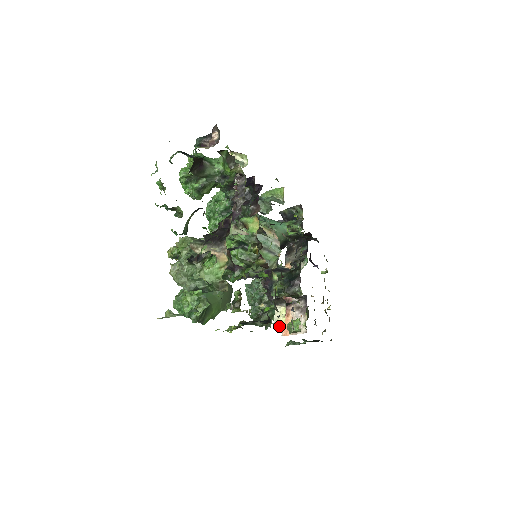
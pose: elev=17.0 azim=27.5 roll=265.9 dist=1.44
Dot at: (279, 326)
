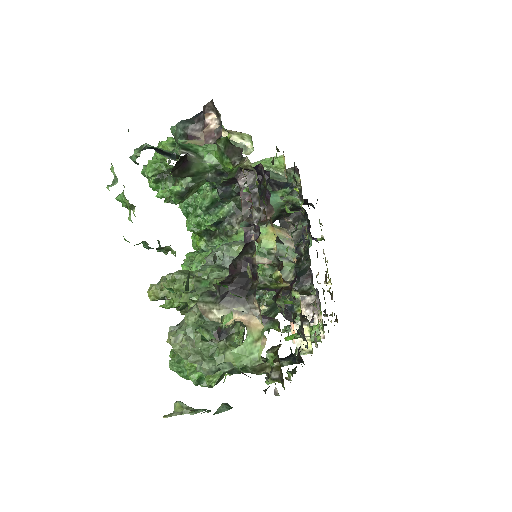
Dot at: (305, 353)
